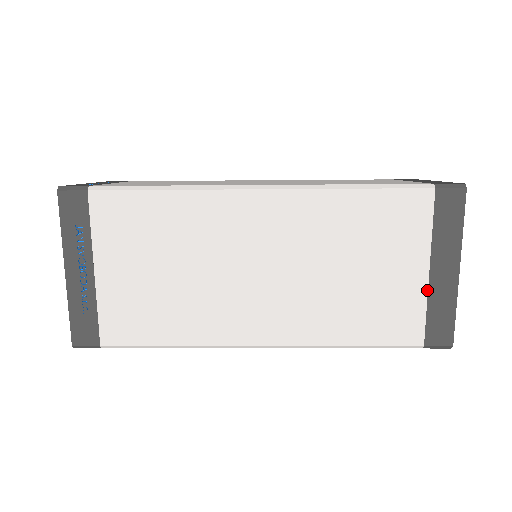
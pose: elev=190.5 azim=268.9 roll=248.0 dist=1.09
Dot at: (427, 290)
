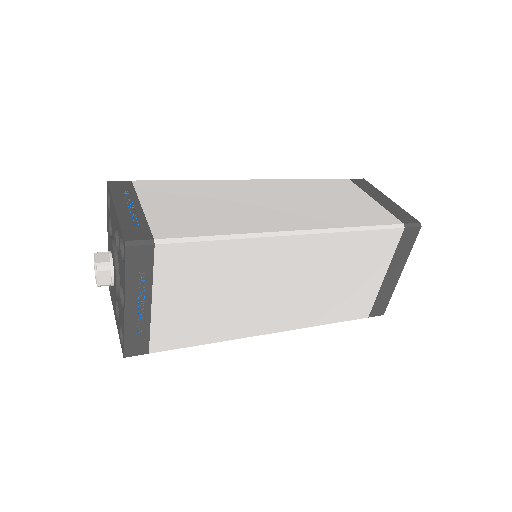
Dot at: (380, 287)
